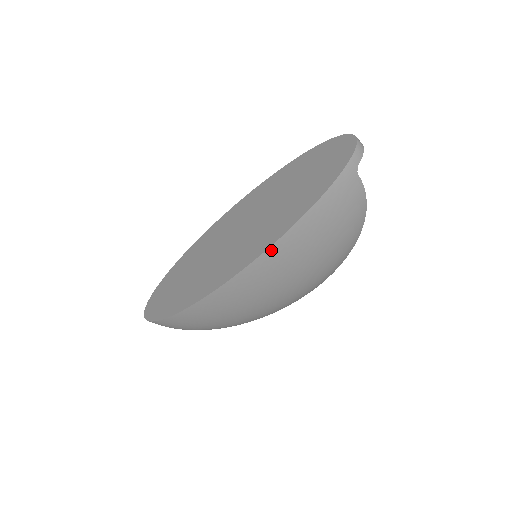
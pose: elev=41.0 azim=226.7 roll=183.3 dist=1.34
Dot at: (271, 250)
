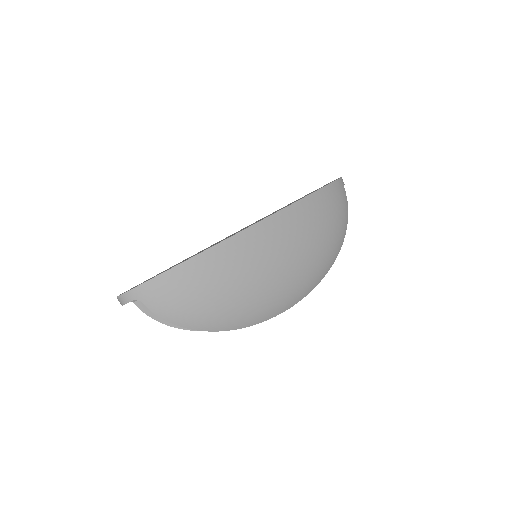
Dot at: (296, 205)
